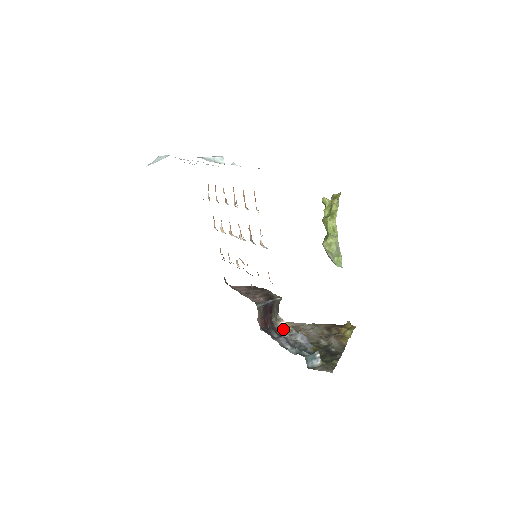
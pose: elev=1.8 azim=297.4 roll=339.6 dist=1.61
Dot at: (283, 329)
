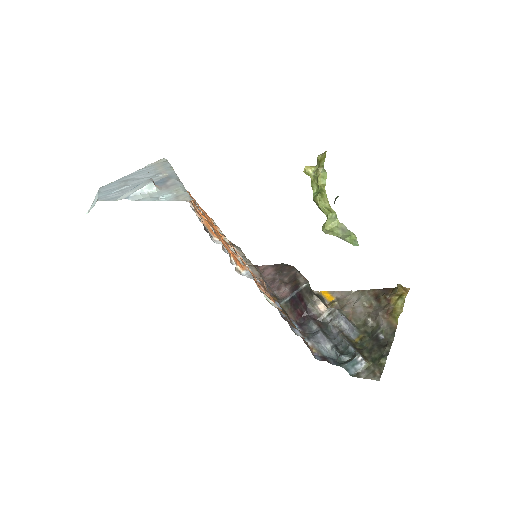
Dot at: (323, 313)
